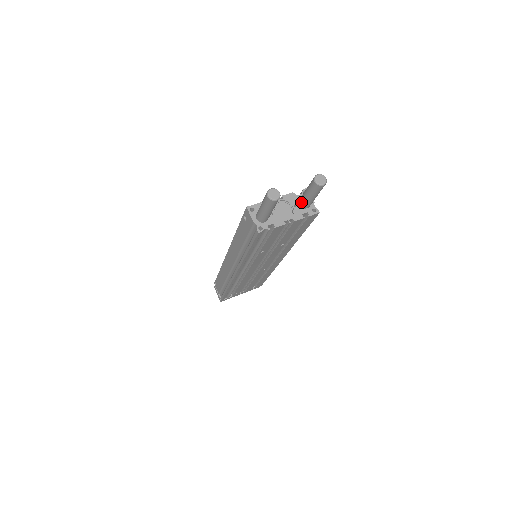
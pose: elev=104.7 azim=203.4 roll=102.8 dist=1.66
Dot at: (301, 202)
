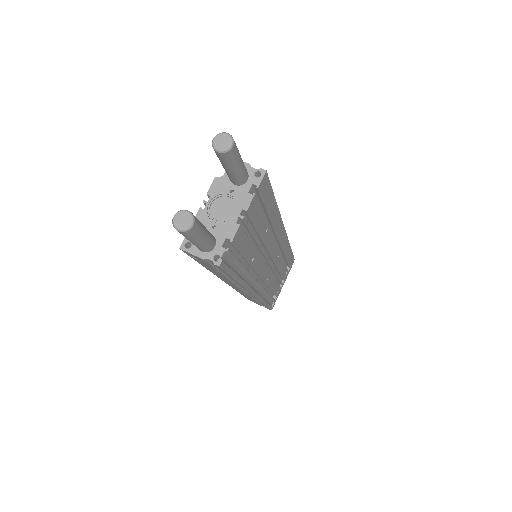
Dot at: (233, 181)
